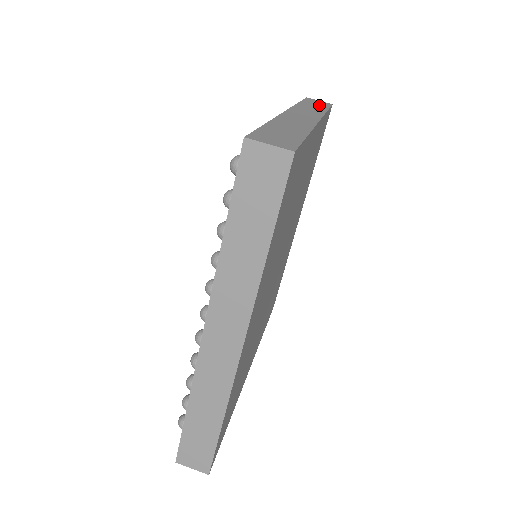
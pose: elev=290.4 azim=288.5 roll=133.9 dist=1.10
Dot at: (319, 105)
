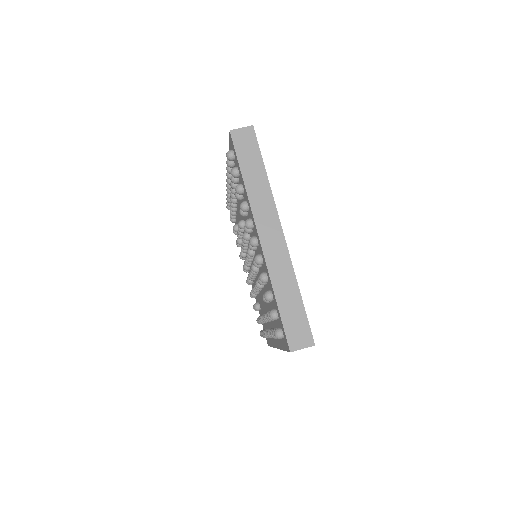
Dot at: (253, 159)
